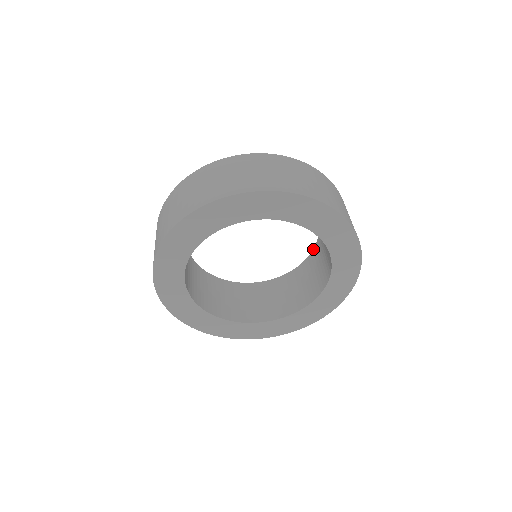
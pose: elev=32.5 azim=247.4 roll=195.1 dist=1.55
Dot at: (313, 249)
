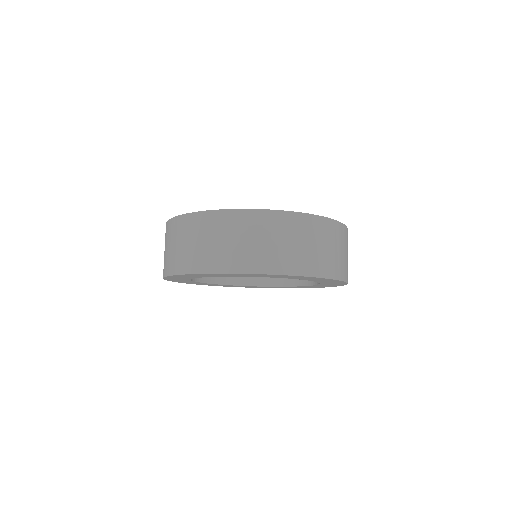
Dot at: occluded
